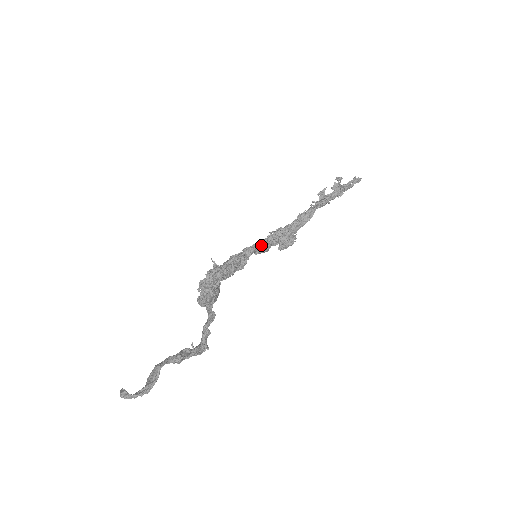
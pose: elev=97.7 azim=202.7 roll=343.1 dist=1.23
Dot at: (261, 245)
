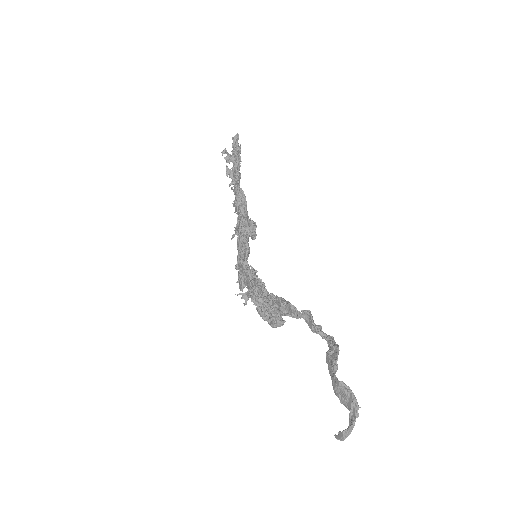
Dot at: (243, 250)
